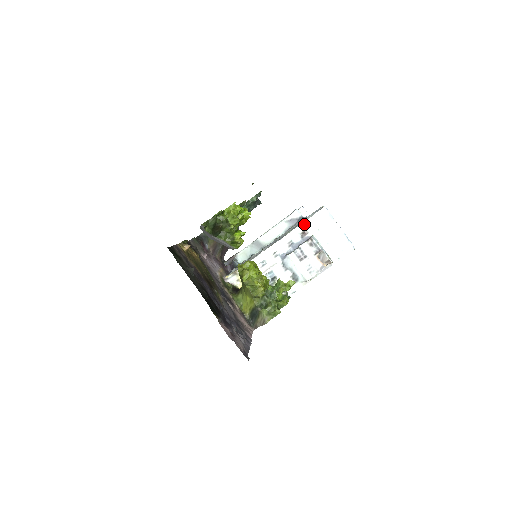
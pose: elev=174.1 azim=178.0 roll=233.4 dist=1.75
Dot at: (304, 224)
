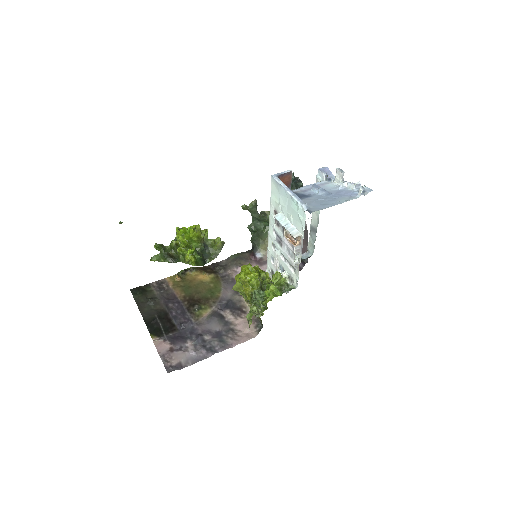
Dot at: (271, 204)
